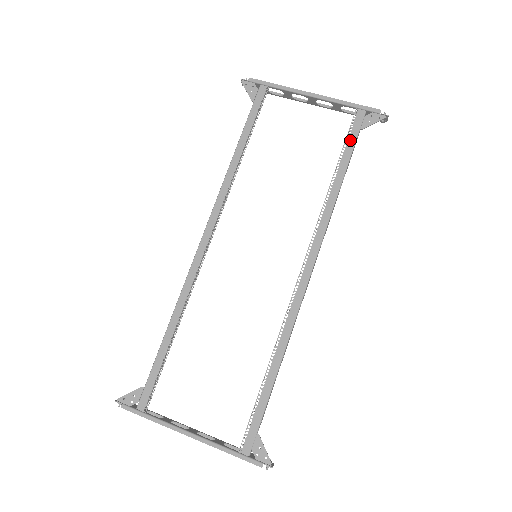
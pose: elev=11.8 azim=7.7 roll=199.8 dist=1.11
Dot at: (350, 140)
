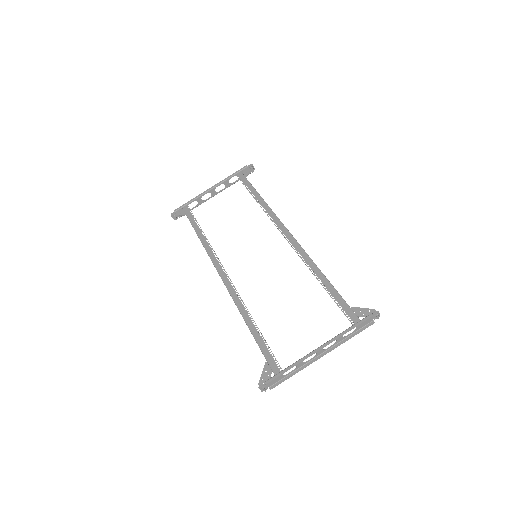
Dot at: (246, 184)
